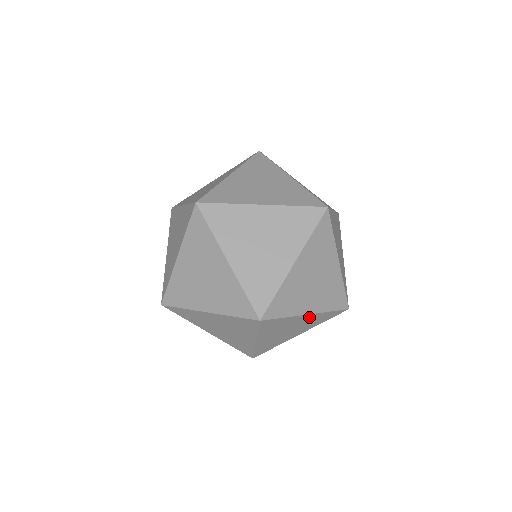
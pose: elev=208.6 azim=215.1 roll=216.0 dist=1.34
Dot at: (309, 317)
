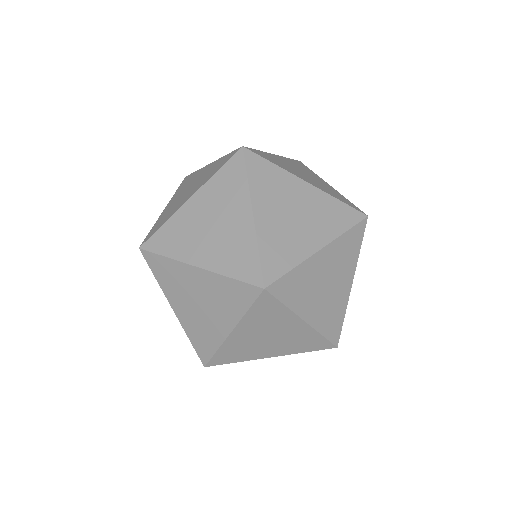
Dot at: (328, 253)
